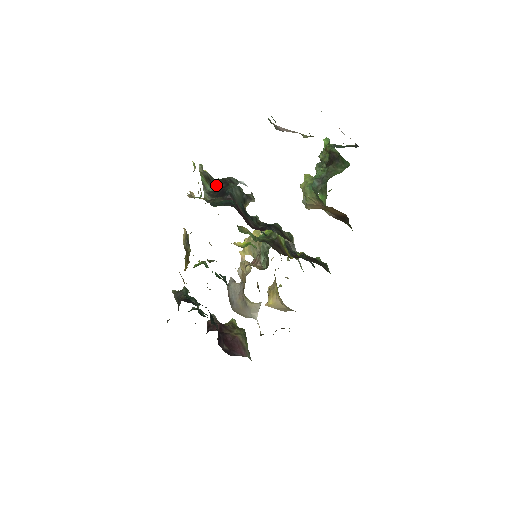
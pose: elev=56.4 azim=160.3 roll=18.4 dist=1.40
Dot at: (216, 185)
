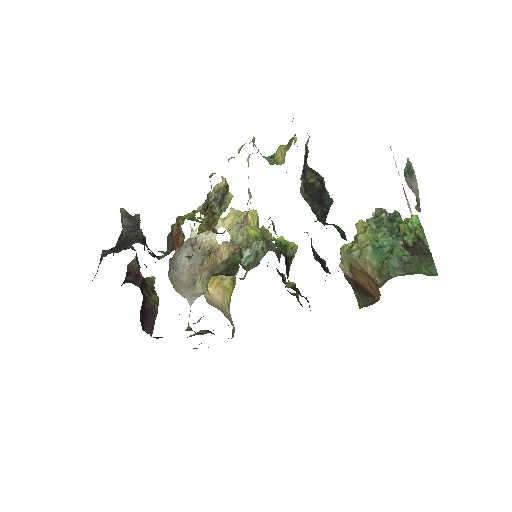
Dot at: (306, 174)
